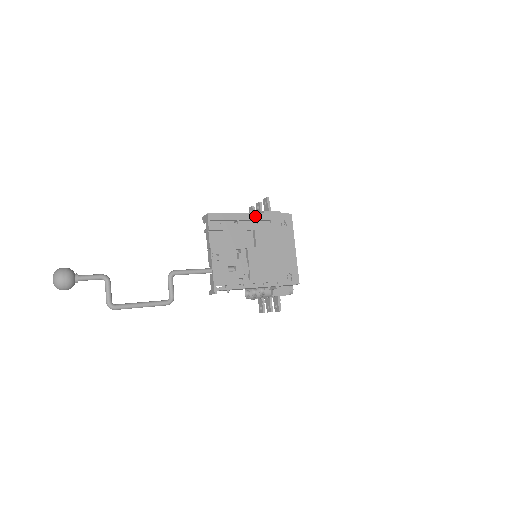
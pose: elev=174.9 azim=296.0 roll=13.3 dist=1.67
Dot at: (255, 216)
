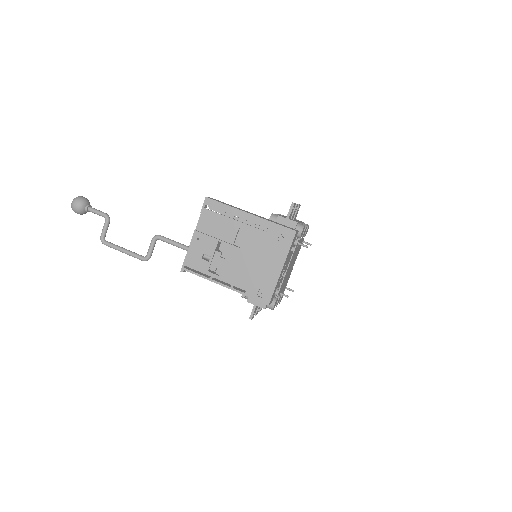
Dot at: (253, 218)
